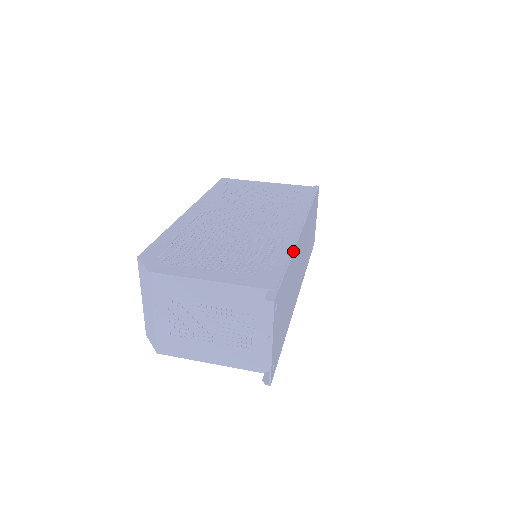
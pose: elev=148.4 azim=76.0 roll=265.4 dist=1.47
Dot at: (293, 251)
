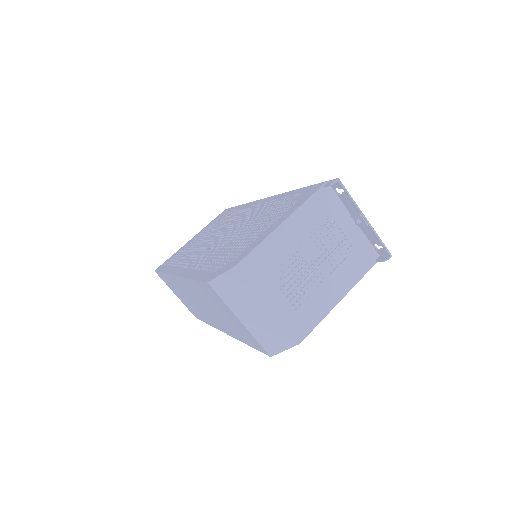
Dot at: occluded
